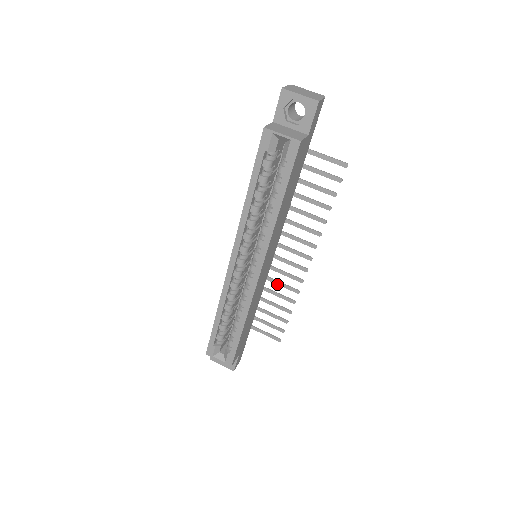
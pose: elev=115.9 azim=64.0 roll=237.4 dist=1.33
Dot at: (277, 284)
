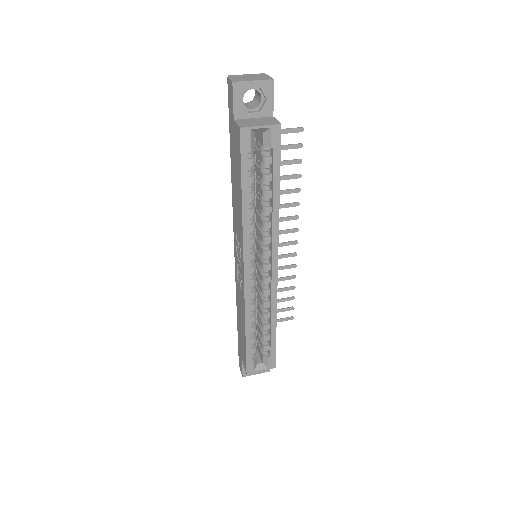
Dot at: occluded
